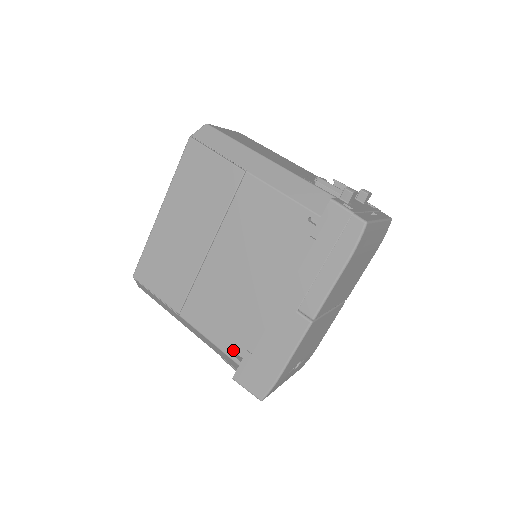
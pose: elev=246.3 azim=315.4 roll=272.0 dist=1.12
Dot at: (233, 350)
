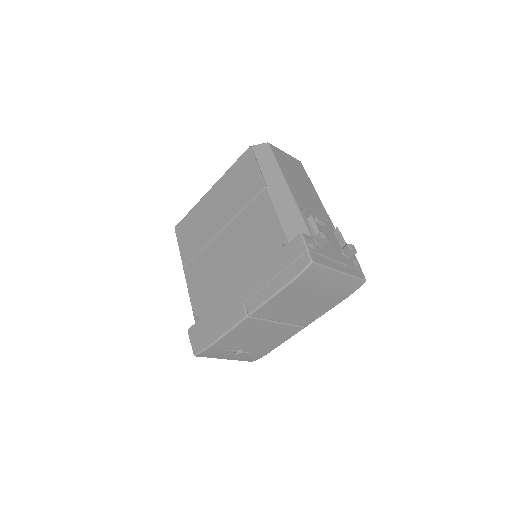
Dot at: (198, 310)
